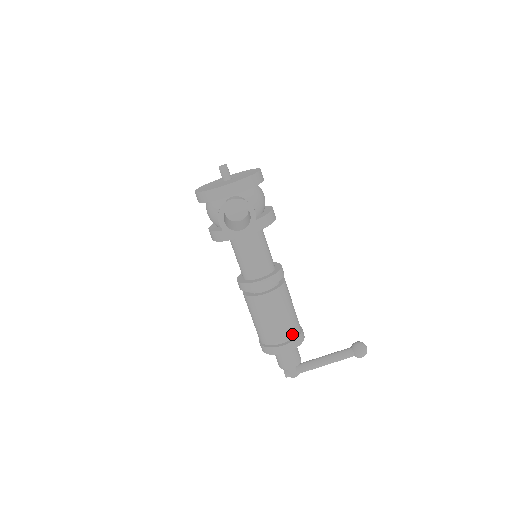
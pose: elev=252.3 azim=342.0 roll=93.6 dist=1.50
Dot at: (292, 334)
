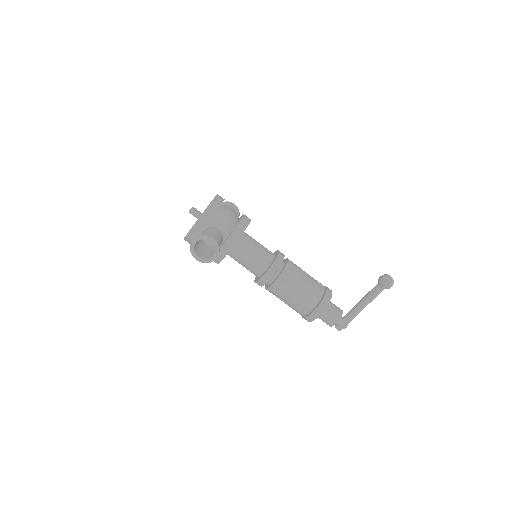
Dot at: (316, 299)
